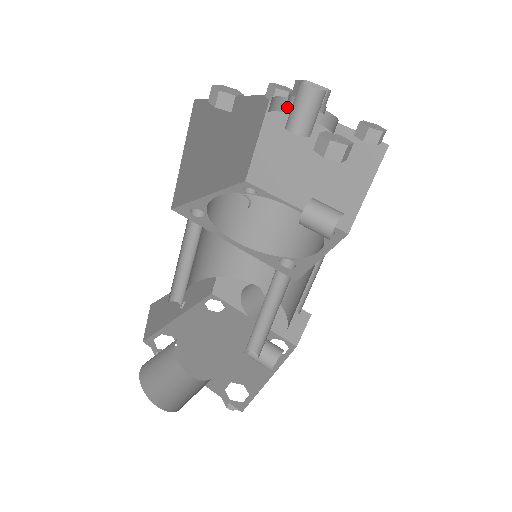
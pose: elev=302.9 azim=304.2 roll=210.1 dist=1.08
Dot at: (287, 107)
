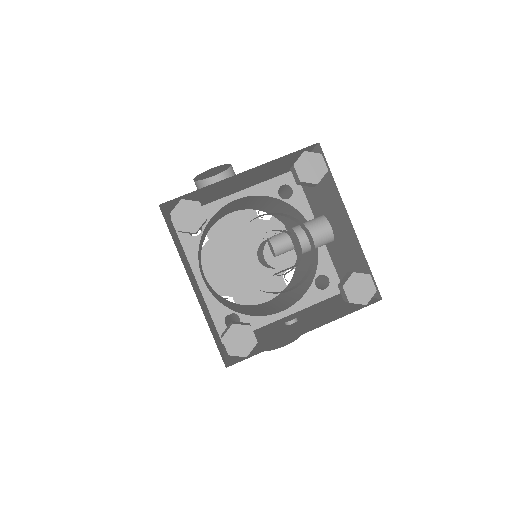
Dot at: occluded
